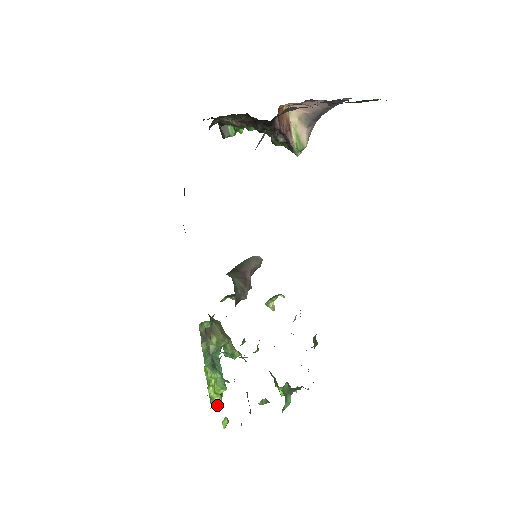
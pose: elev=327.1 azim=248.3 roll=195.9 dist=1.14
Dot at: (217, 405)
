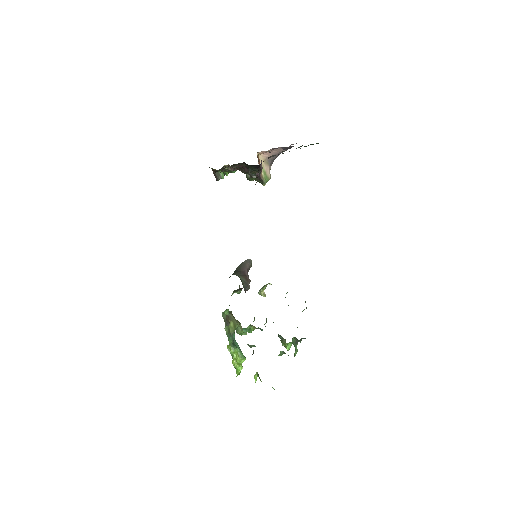
Dot at: (239, 374)
